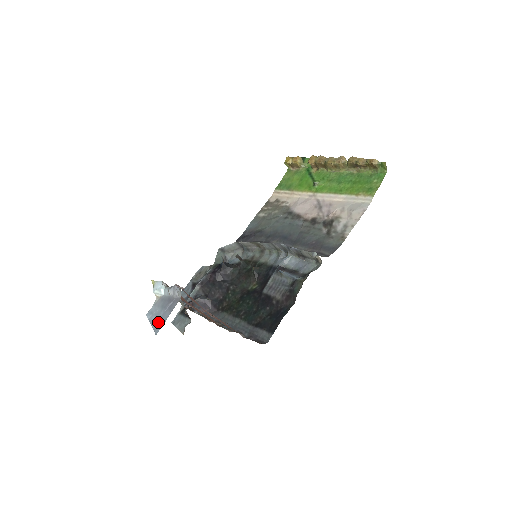
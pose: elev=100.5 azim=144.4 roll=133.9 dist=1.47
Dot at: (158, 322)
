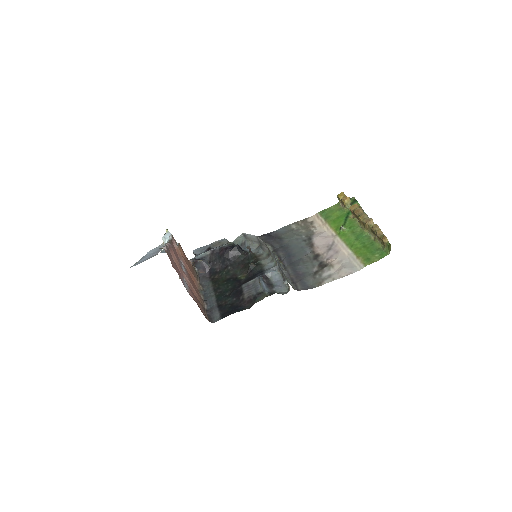
Dot at: (140, 261)
